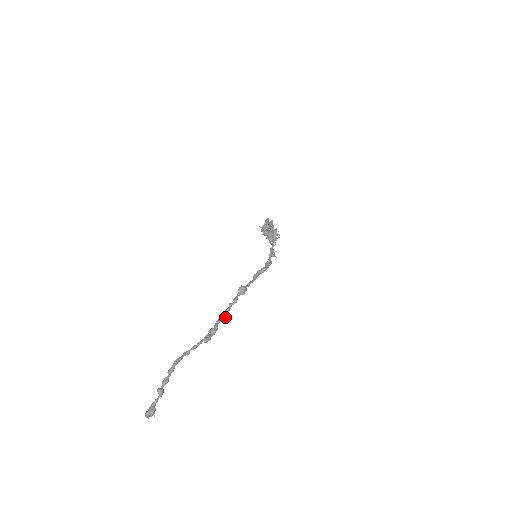
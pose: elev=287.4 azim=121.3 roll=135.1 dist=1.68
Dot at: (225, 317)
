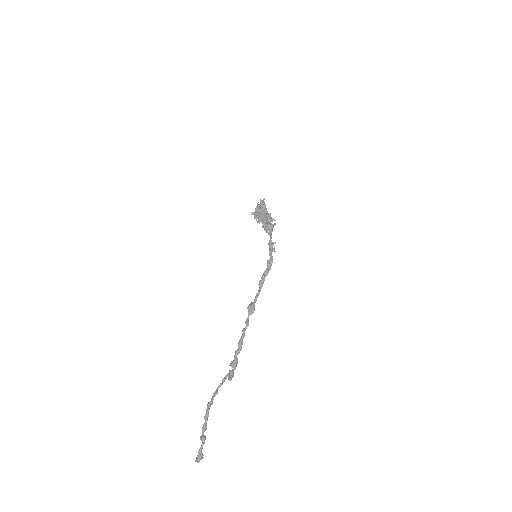
Dot at: occluded
